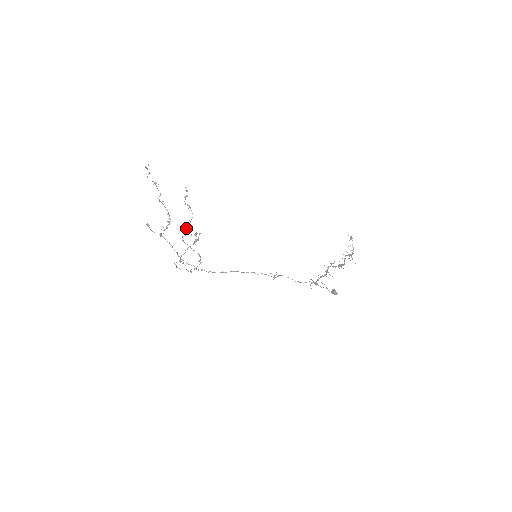
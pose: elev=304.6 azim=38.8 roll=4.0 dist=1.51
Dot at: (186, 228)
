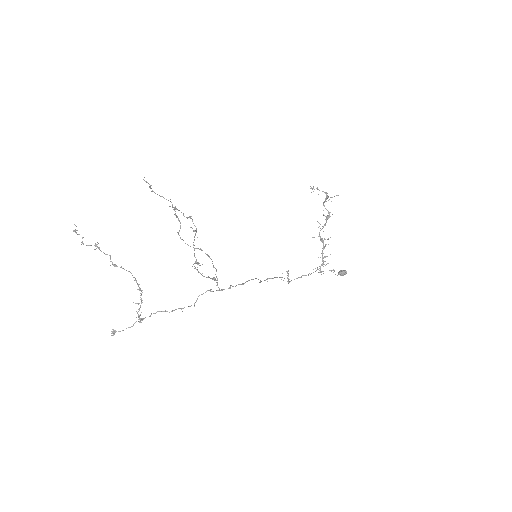
Dot at: (177, 209)
